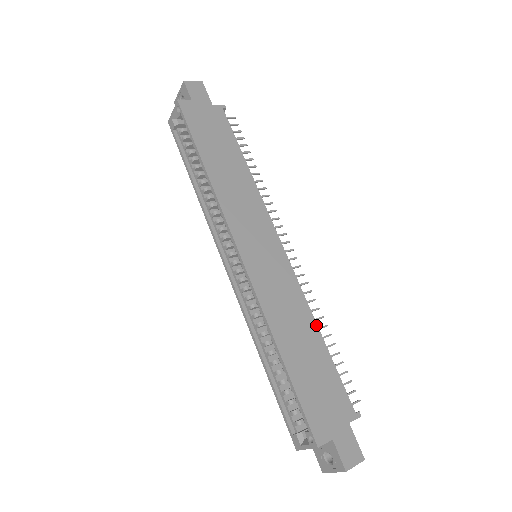
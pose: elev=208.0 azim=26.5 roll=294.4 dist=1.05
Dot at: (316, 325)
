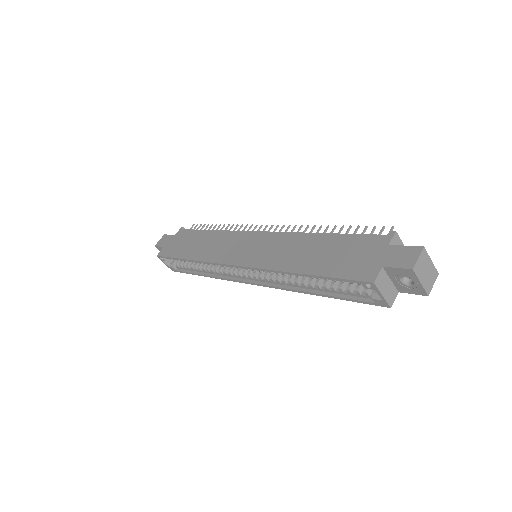
Dot at: (314, 234)
